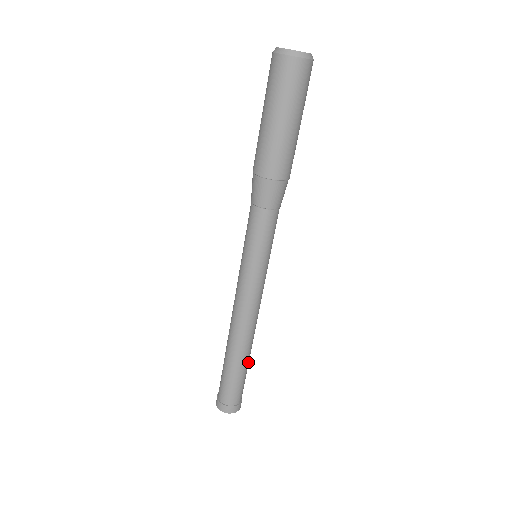
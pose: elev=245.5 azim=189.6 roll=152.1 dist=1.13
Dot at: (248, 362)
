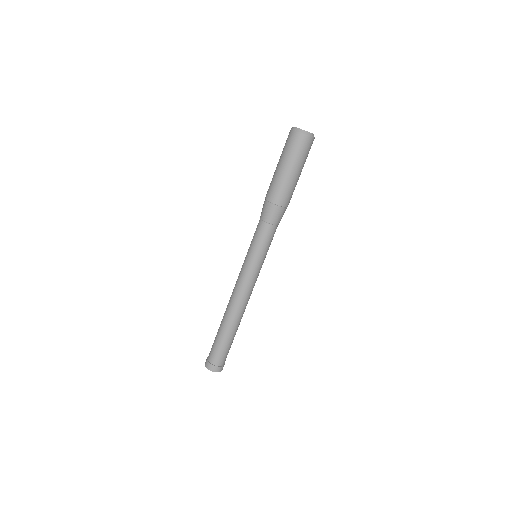
Dot at: occluded
